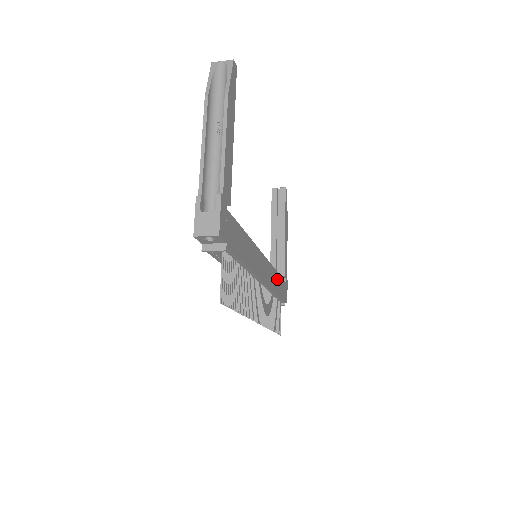
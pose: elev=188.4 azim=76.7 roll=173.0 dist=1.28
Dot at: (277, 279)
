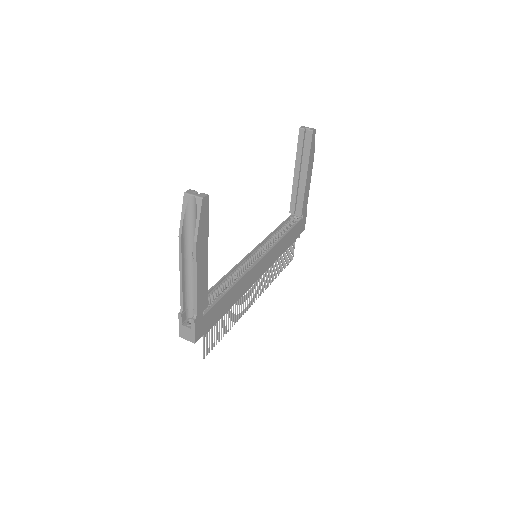
Dot at: (286, 239)
